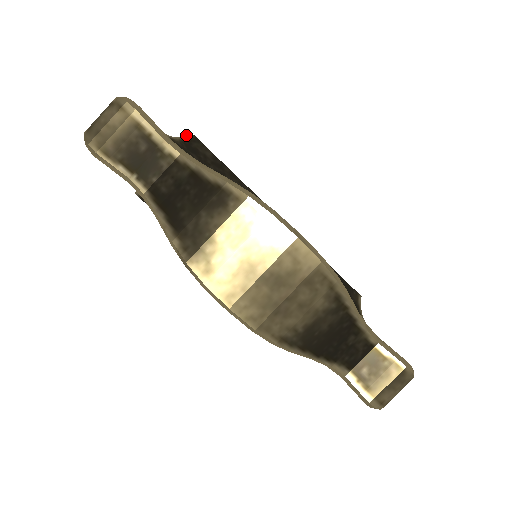
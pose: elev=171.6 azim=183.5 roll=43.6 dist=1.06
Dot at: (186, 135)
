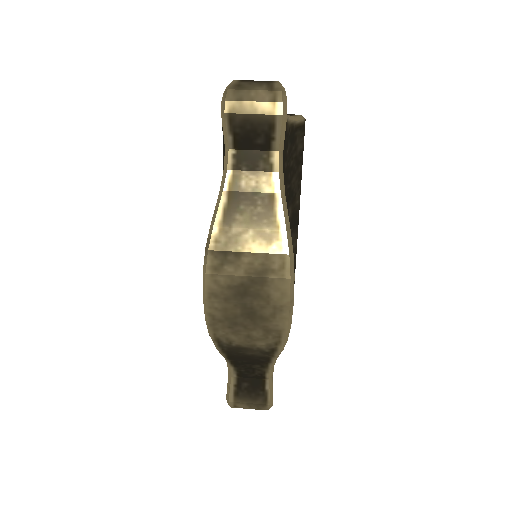
Dot at: (300, 119)
